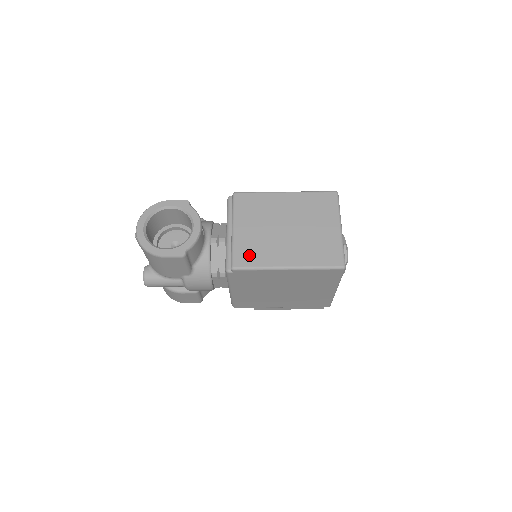
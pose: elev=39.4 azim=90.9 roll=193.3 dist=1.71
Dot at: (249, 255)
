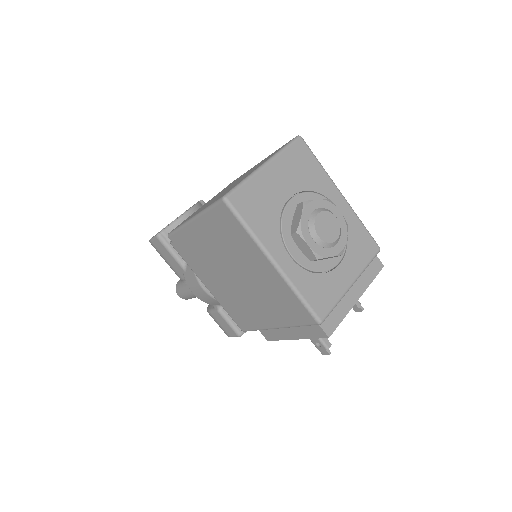
Dot at: (185, 220)
